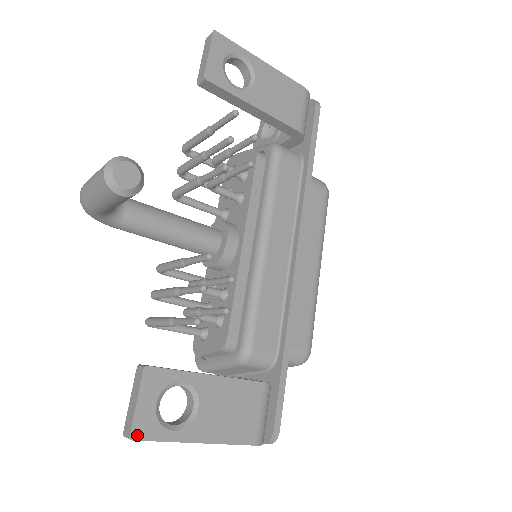
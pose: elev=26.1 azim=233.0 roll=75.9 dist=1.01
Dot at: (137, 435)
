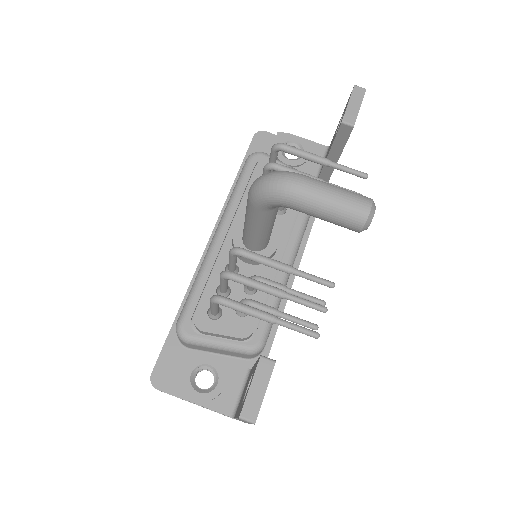
Dot at: occluded
